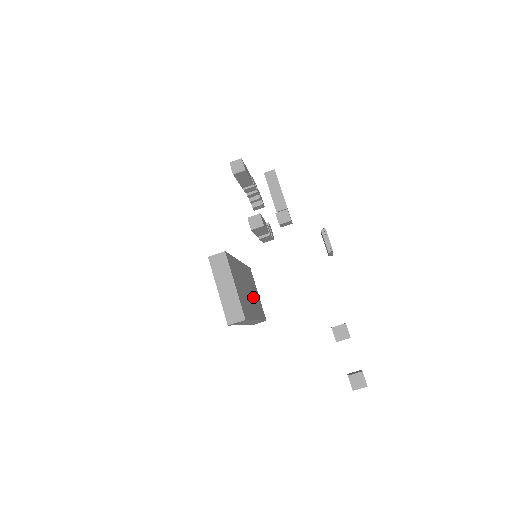
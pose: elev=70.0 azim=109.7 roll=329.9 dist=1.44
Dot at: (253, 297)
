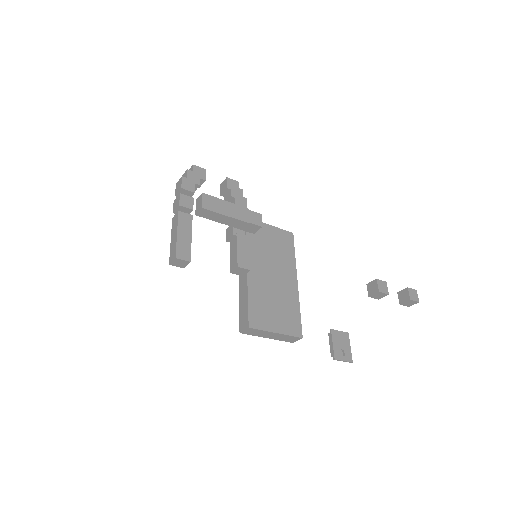
Dot at: (277, 261)
